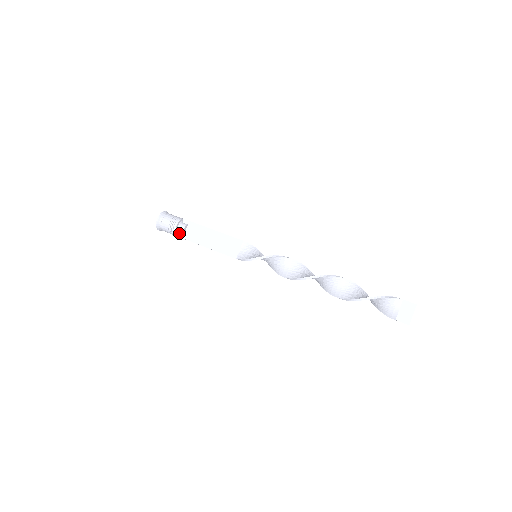
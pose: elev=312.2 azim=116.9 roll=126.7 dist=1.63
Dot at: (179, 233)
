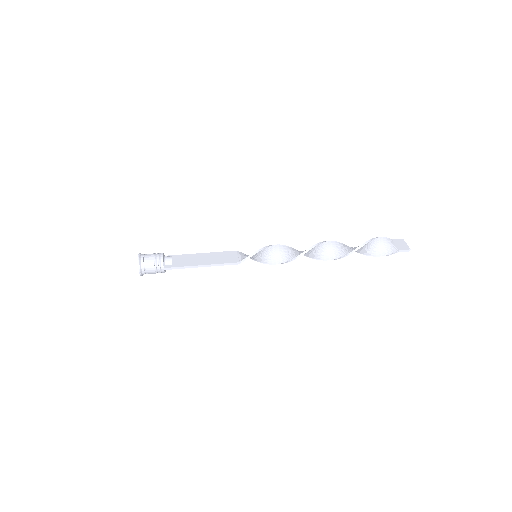
Dot at: (165, 265)
